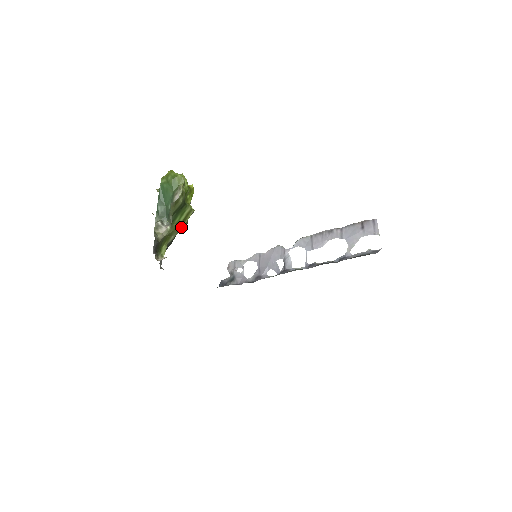
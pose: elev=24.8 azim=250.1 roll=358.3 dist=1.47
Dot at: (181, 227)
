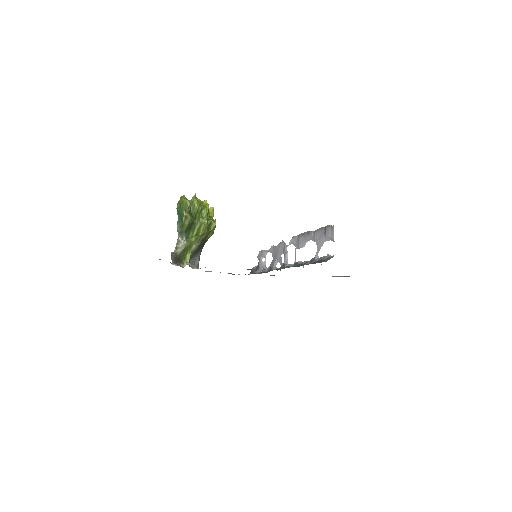
Dot at: (198, 238)
